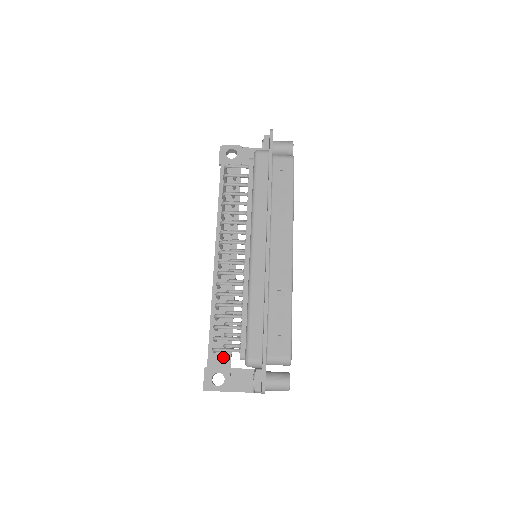
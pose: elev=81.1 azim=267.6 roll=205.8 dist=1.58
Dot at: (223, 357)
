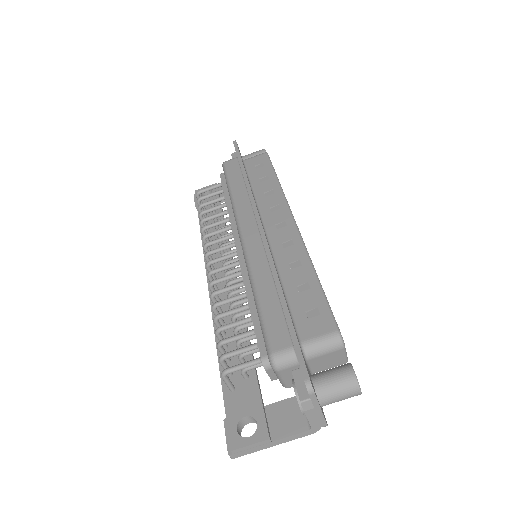
Dot at: (247, 392)
